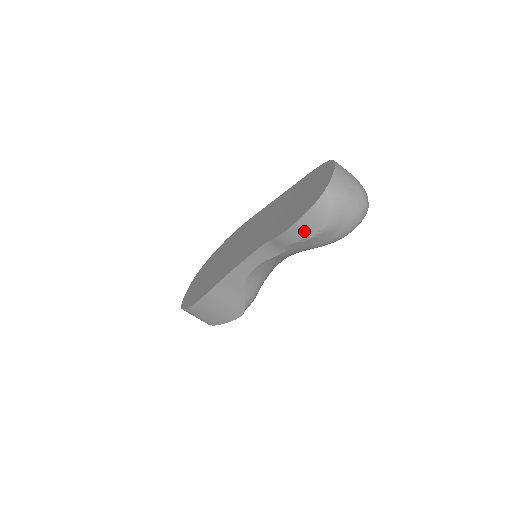
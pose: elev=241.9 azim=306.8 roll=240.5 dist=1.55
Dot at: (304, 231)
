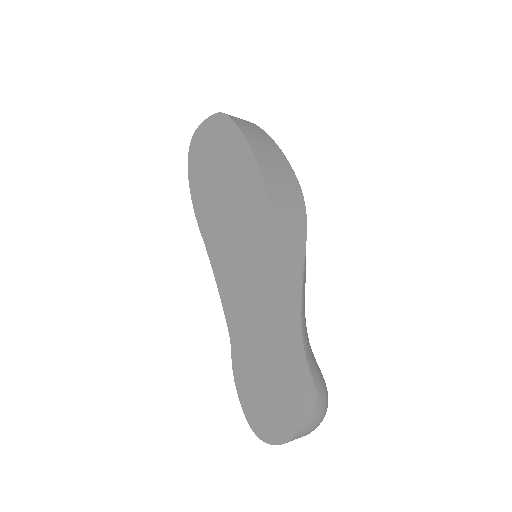
Dot at: occluded
